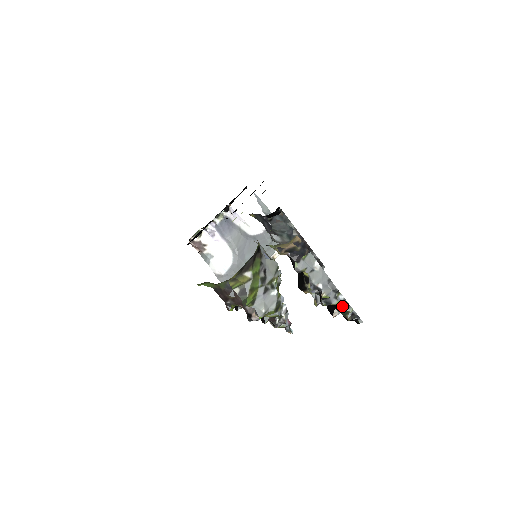
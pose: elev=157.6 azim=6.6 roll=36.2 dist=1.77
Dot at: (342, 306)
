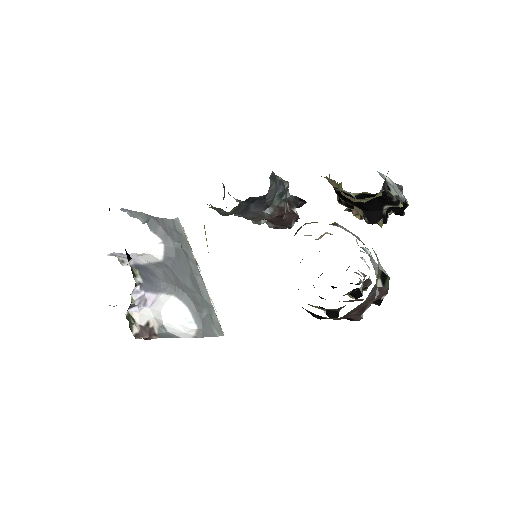
Dot at: occluded
